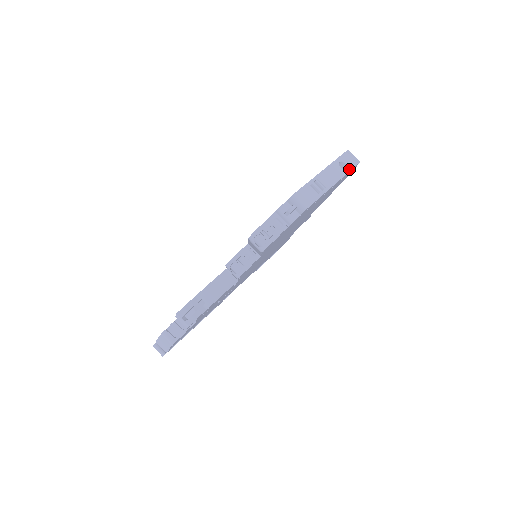
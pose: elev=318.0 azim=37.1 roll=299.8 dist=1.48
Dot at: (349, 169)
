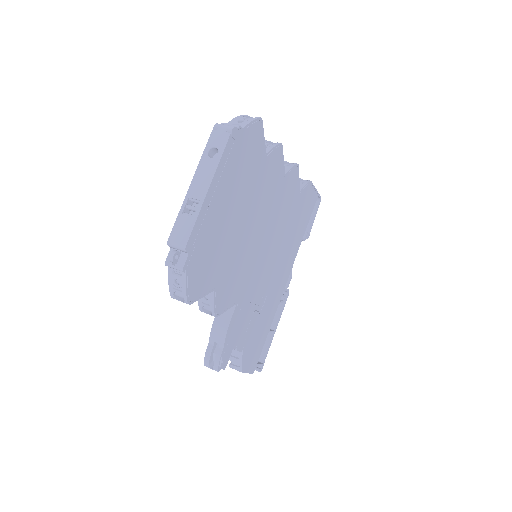
Dot at: (221, 151)
